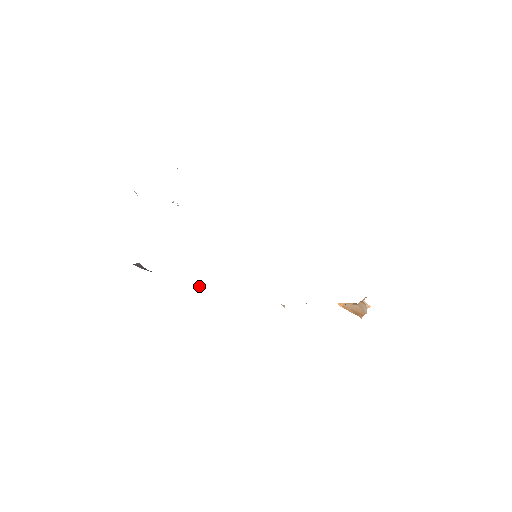
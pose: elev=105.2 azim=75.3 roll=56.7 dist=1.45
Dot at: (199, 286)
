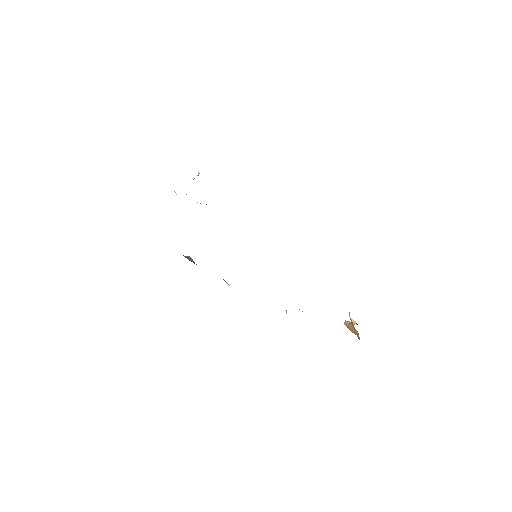
Dot at: occluded
